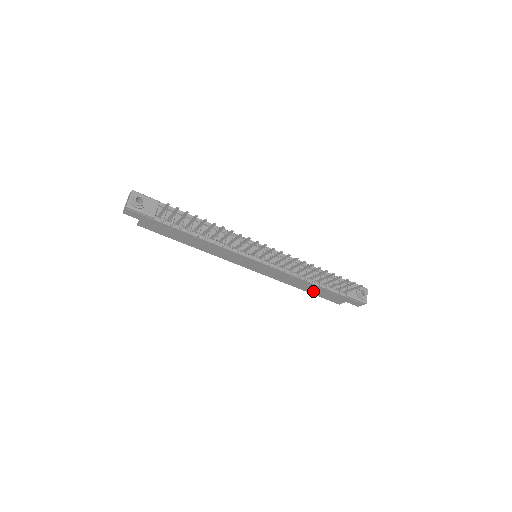
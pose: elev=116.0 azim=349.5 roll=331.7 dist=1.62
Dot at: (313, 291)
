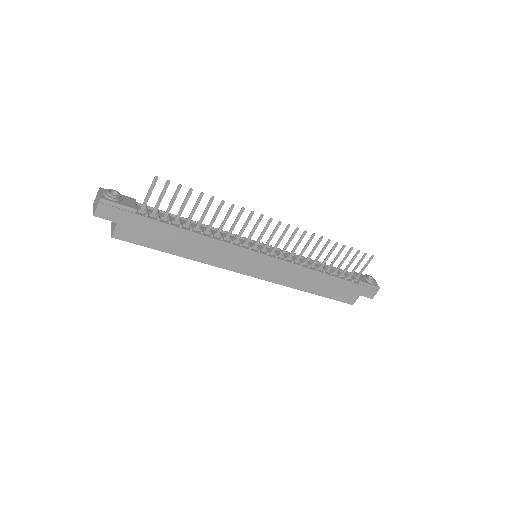
Dot at: (324, 290)
